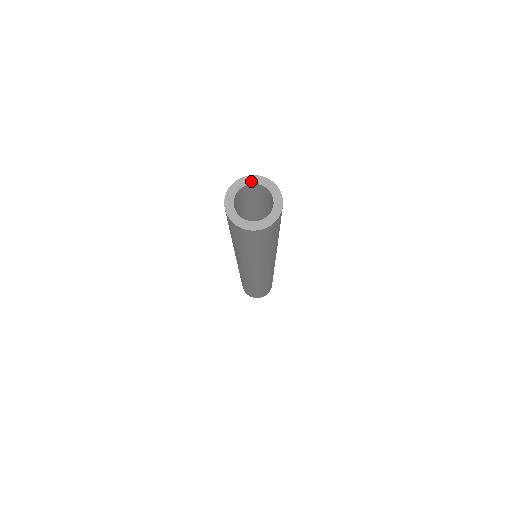
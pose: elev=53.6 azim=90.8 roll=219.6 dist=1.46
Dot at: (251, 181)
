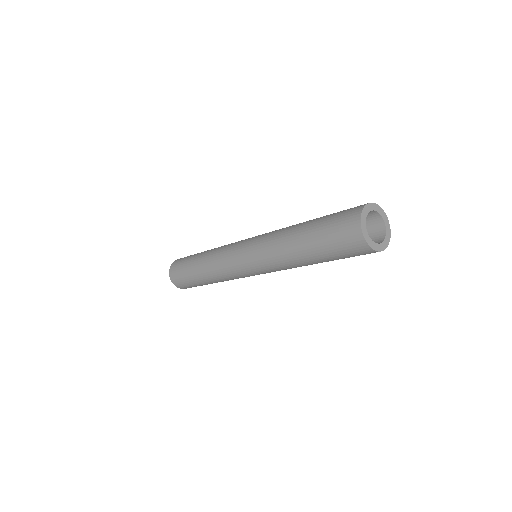
Dot at: (373, 208)
